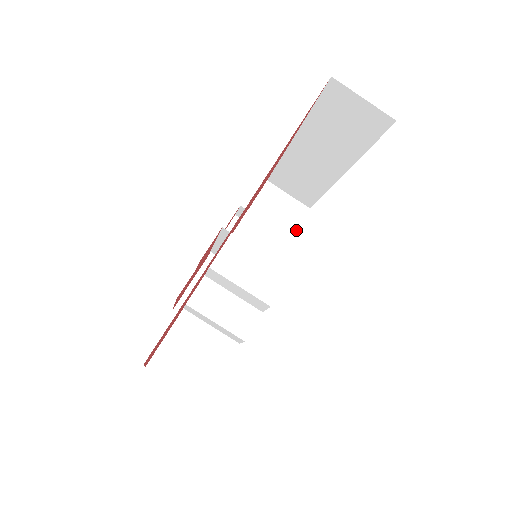
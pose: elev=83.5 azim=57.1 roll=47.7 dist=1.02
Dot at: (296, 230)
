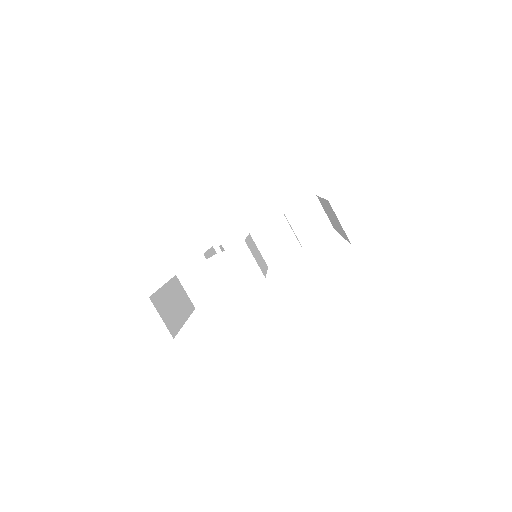
Dot at: (315, 238)
